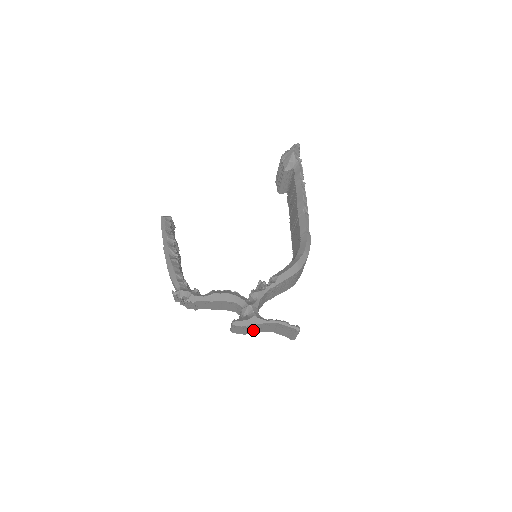
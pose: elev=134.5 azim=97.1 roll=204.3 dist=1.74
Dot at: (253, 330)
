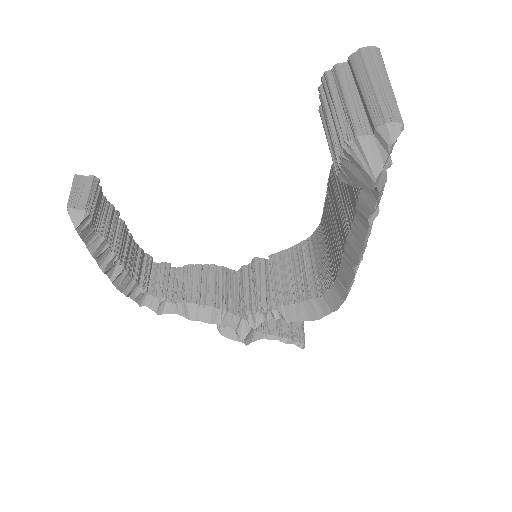
Dot at: occluded
